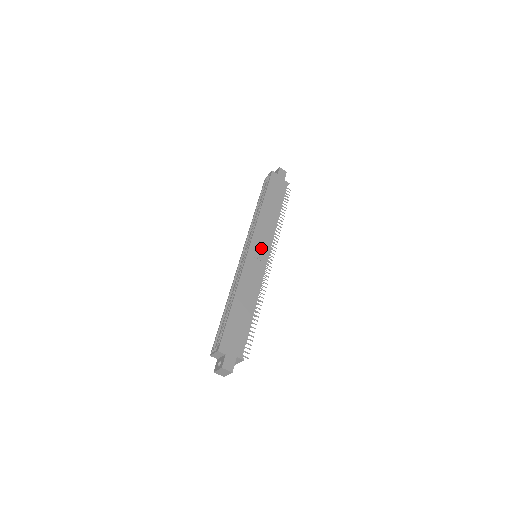
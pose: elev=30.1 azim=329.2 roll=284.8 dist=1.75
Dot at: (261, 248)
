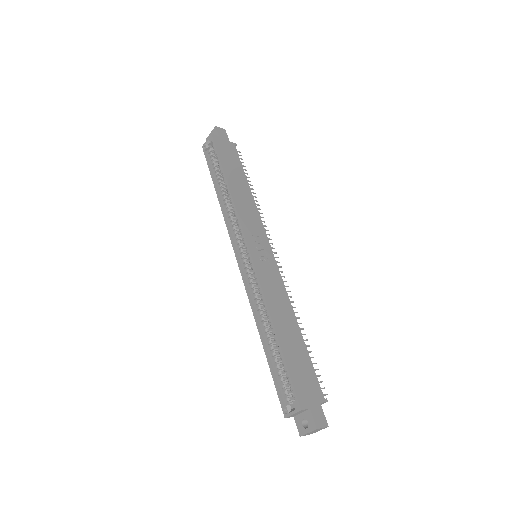
Dot at: (259, 243)
